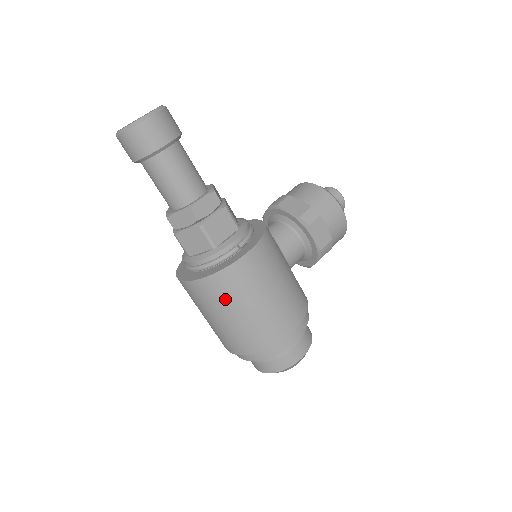
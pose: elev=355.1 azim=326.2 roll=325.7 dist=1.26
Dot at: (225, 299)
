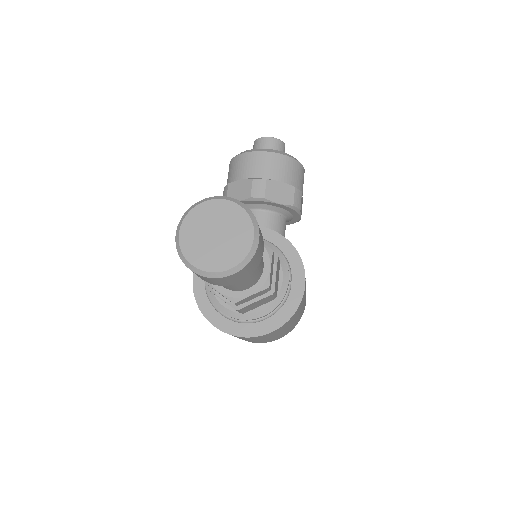
Dot at: (285, 328)
